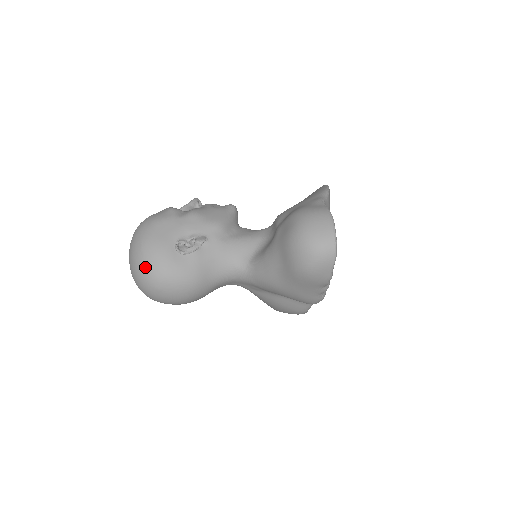
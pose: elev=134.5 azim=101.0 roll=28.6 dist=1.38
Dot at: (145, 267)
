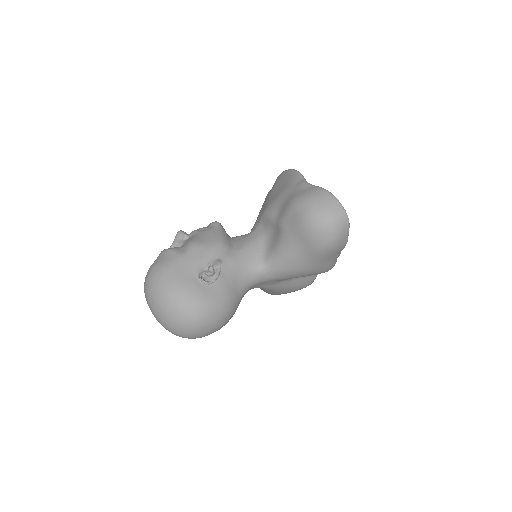
Dot at: (183, 312)
